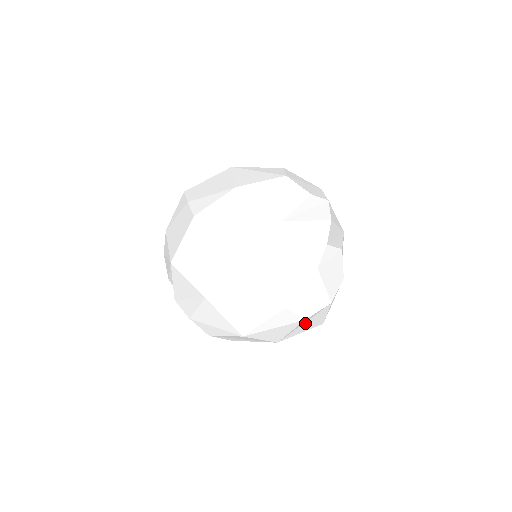
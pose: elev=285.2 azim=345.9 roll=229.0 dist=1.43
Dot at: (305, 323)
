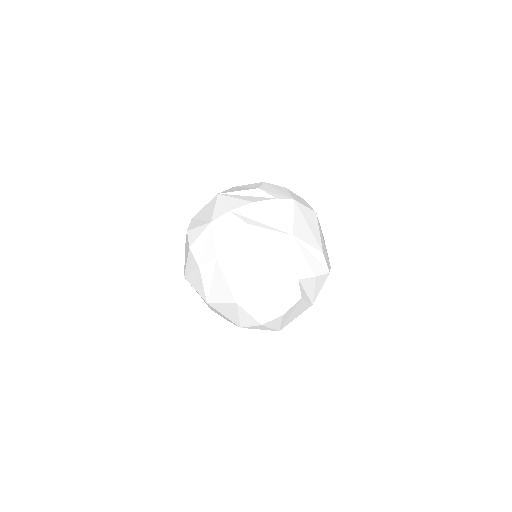
Dot at: (214, 283)
